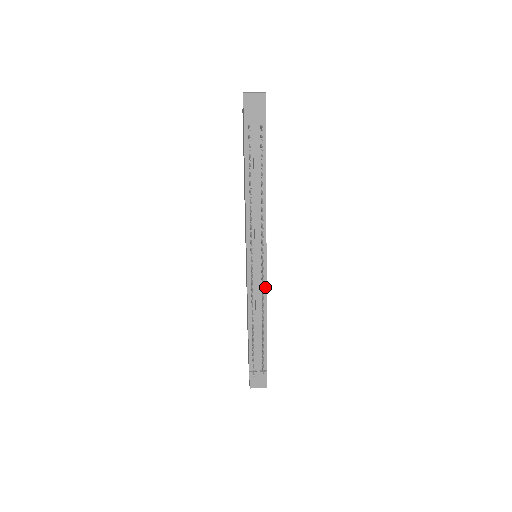
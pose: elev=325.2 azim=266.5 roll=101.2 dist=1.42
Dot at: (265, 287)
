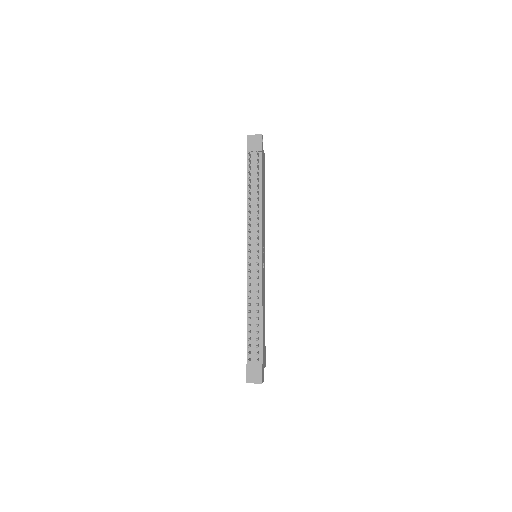
Dot at: (261, 279)
